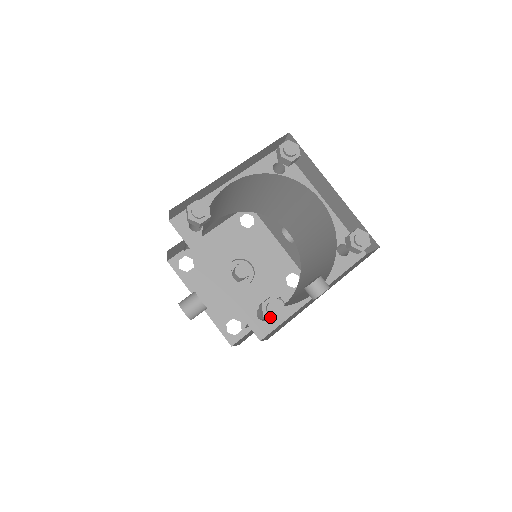
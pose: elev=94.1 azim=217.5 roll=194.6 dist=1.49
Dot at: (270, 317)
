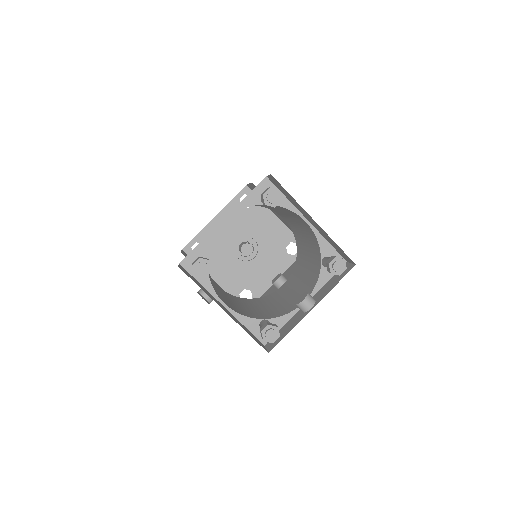
Dot at: (269, 340)
